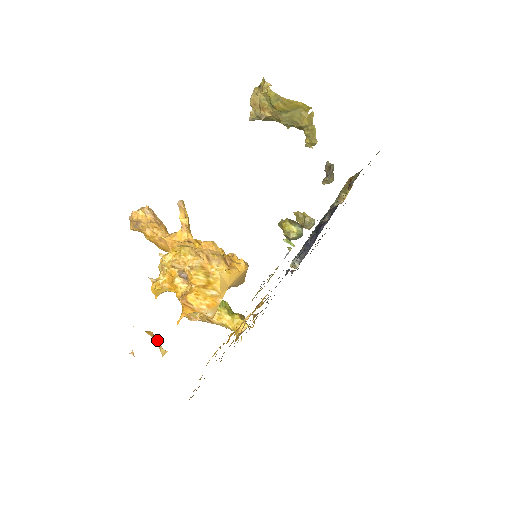
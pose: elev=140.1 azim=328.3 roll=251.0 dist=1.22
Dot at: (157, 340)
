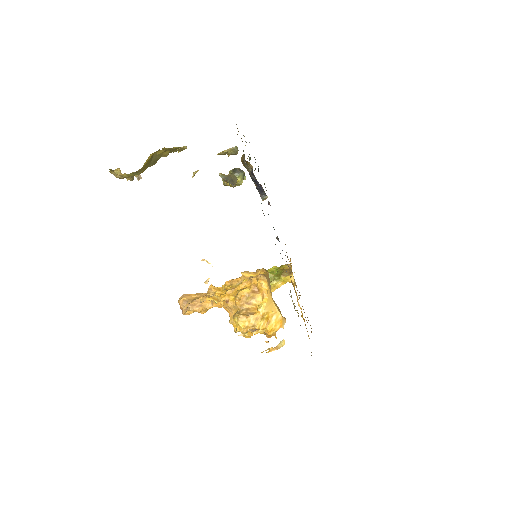
Dot at: (277, 348)
